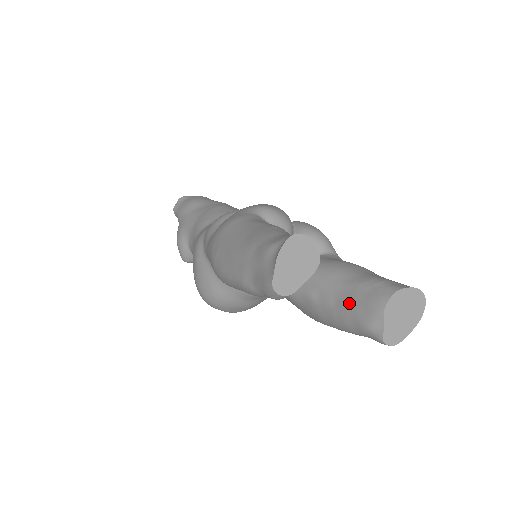
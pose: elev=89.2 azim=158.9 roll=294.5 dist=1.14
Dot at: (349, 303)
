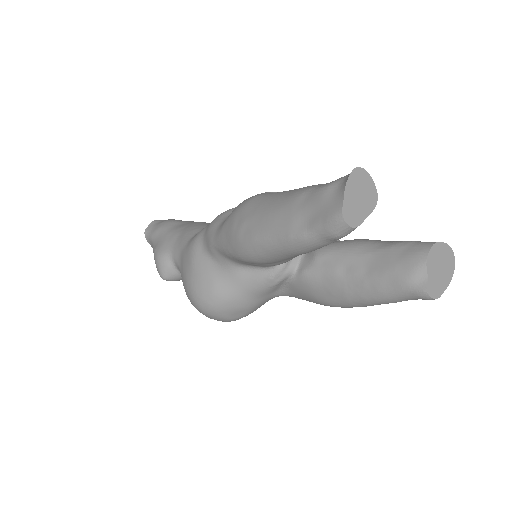
Dot at: (384, 265)
